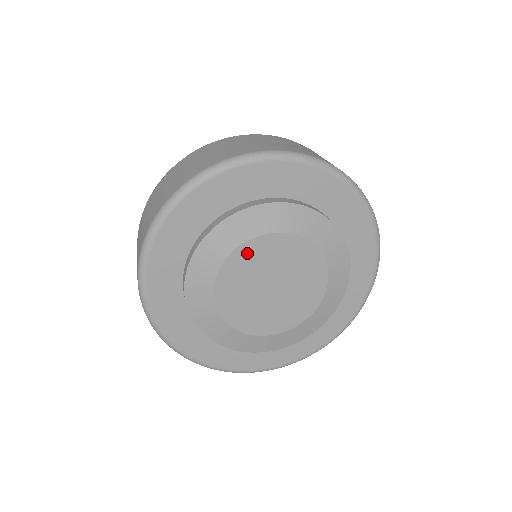
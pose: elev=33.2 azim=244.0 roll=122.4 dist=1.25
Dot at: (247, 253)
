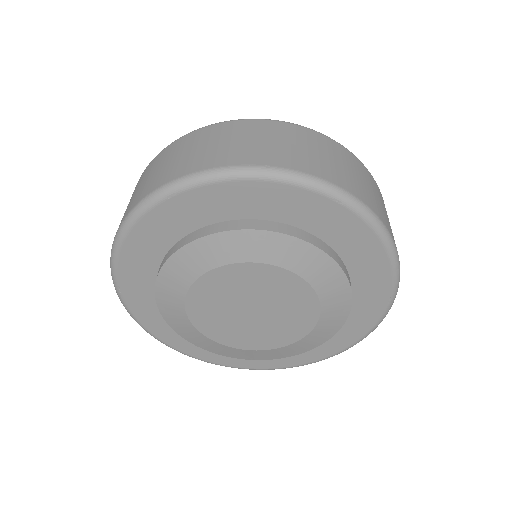
Dot at: (204, 288)
